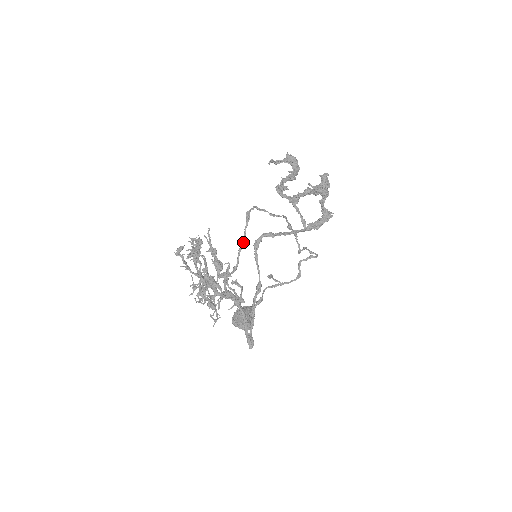
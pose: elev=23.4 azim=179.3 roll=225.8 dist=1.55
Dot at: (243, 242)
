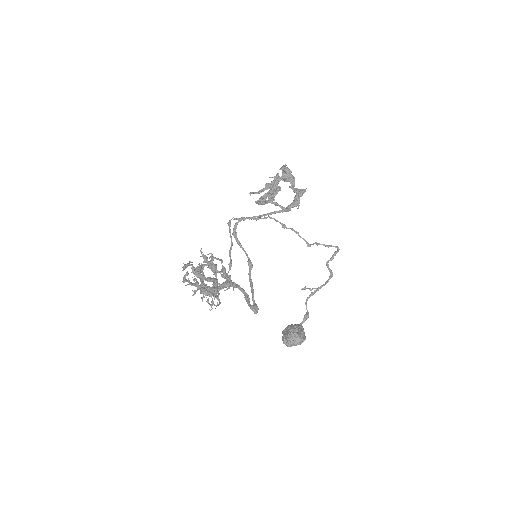
Dot at: (231, 243)
